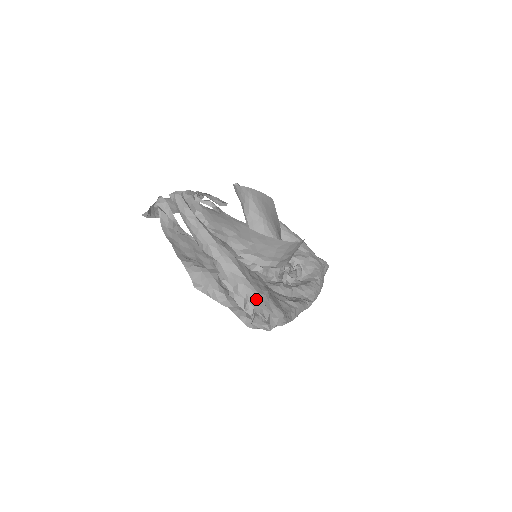
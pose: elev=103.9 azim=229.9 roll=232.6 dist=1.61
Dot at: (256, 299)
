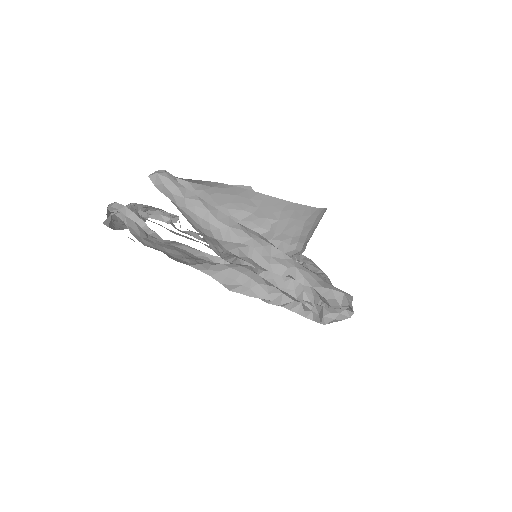
Dot at: (318, 282)
